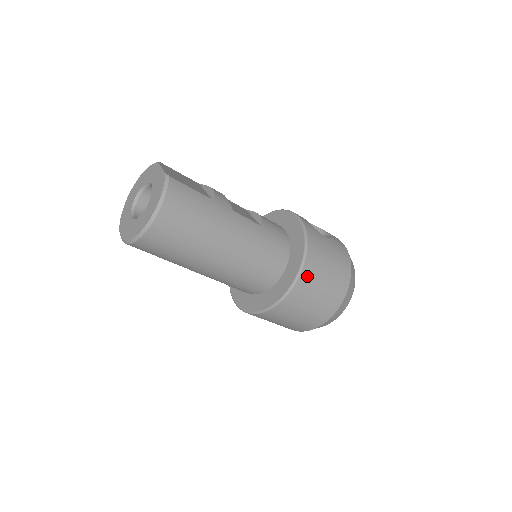
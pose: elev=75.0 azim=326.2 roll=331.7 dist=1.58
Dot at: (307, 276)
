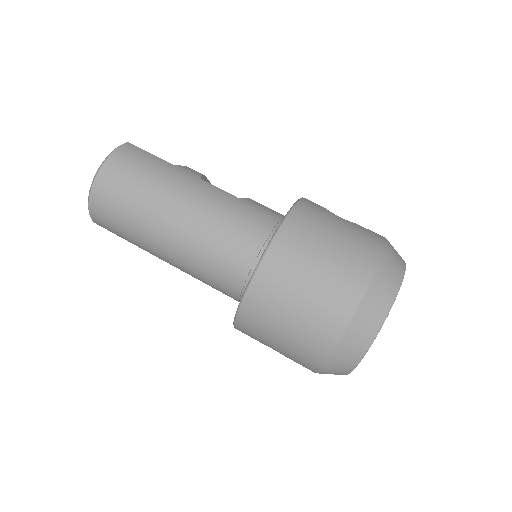
Dot at: (286, 245)
